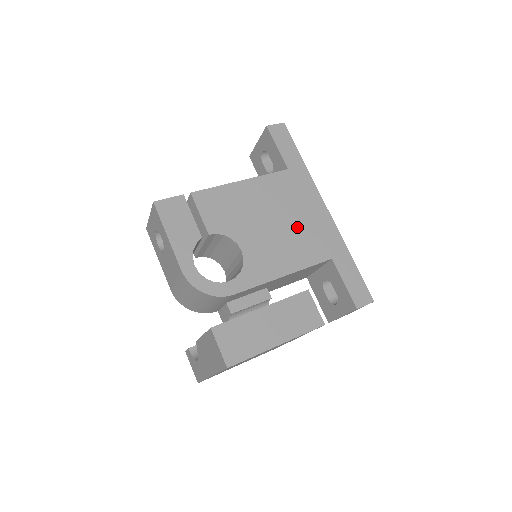
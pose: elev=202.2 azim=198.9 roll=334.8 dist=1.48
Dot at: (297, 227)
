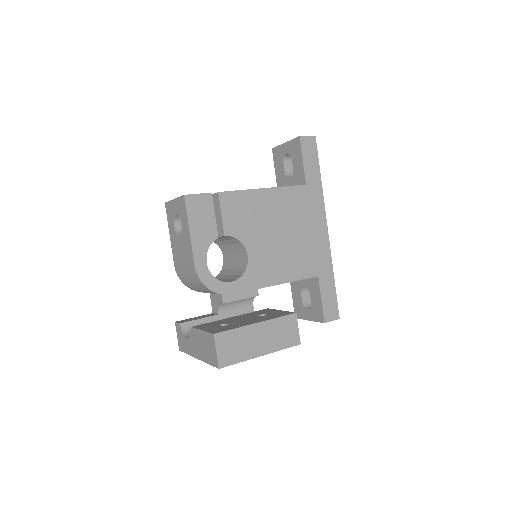
Dot at: (299, 242)
